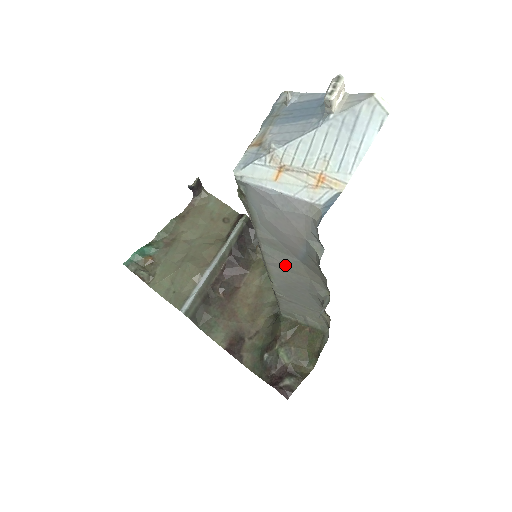
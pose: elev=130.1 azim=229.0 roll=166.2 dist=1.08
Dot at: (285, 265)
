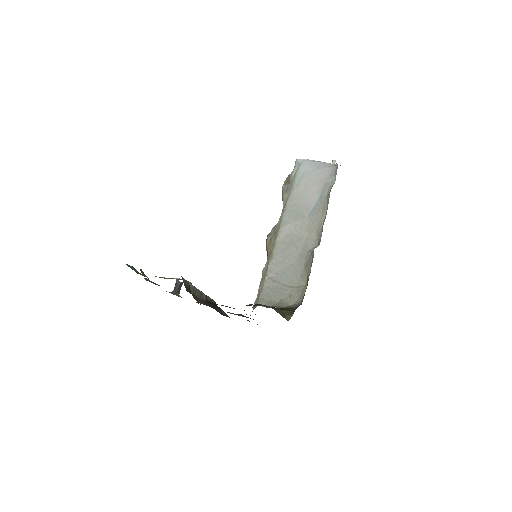
Dot at: (294, 225)
